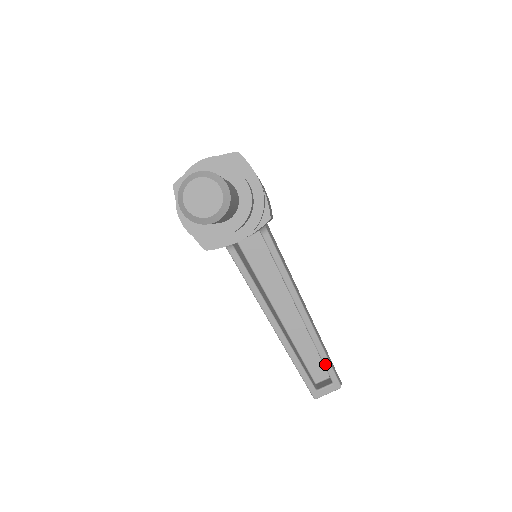
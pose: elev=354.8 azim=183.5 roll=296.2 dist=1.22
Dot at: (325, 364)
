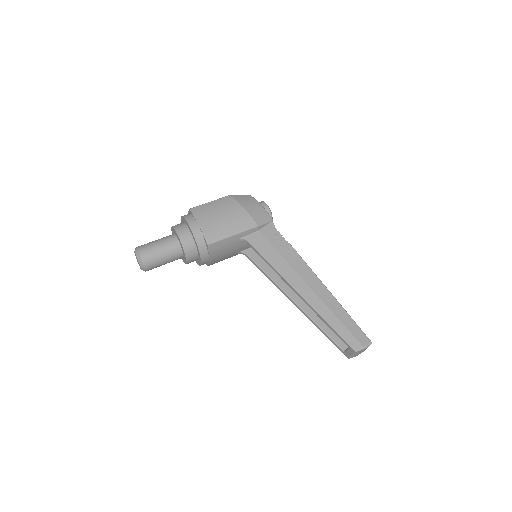
Dot at: (333, 331)
